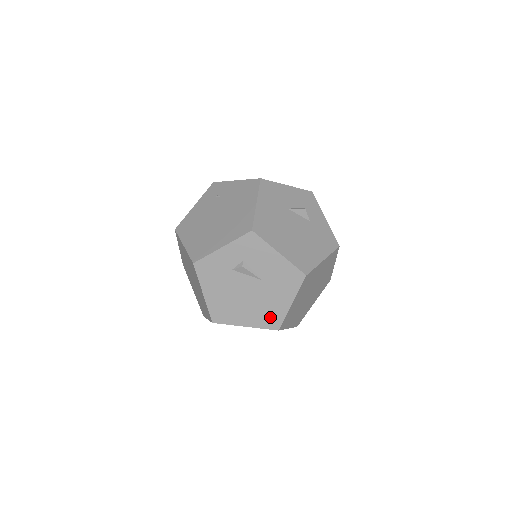
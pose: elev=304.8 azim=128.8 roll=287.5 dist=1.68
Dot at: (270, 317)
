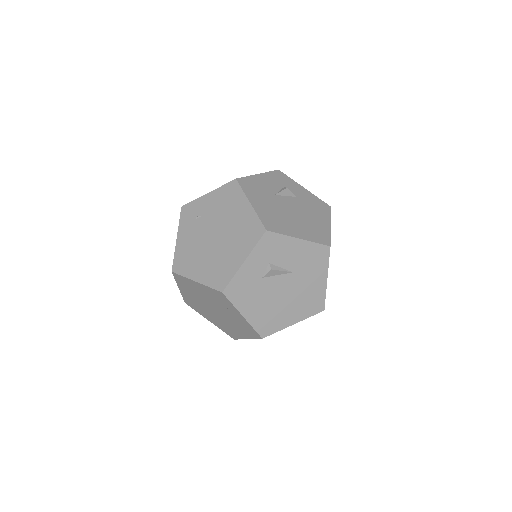
Dot at: (313, 303)
